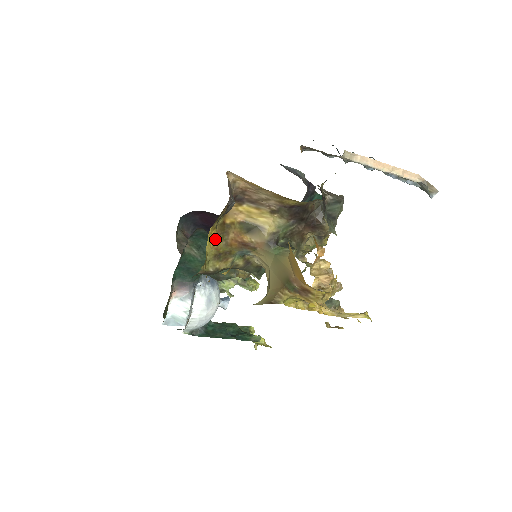
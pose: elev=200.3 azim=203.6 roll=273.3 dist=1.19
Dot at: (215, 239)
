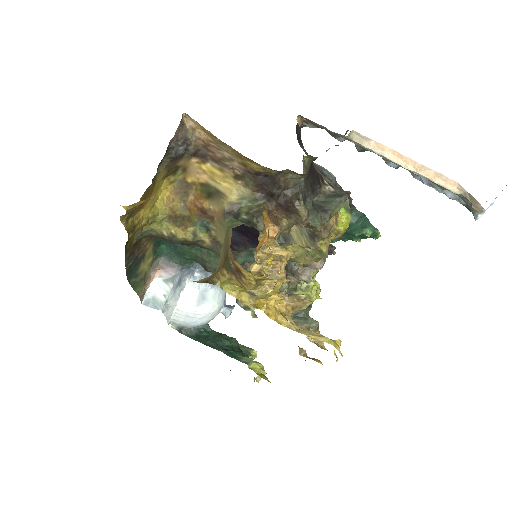
Dot at: (171, 196)
